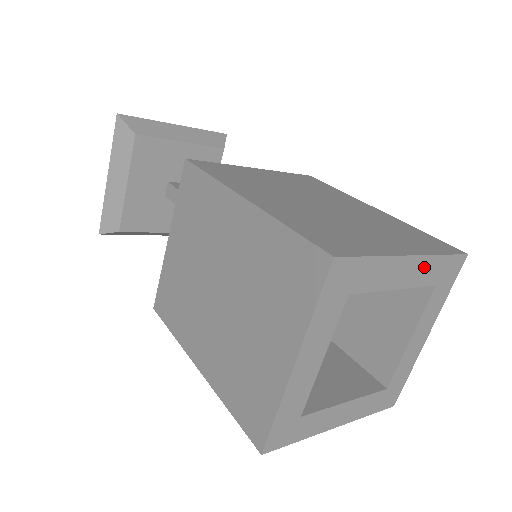
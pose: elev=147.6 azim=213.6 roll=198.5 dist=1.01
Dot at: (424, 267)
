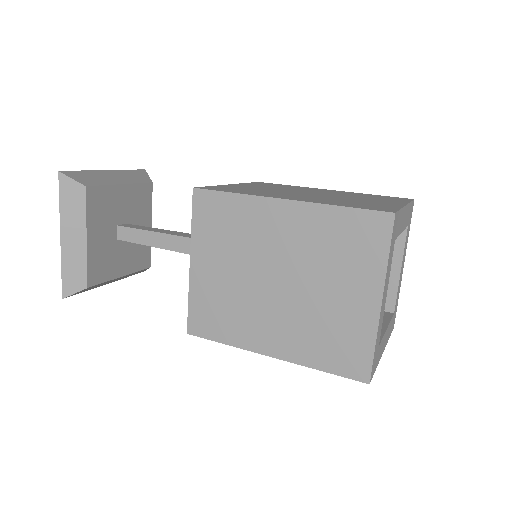
Dot at: (407, 213)
